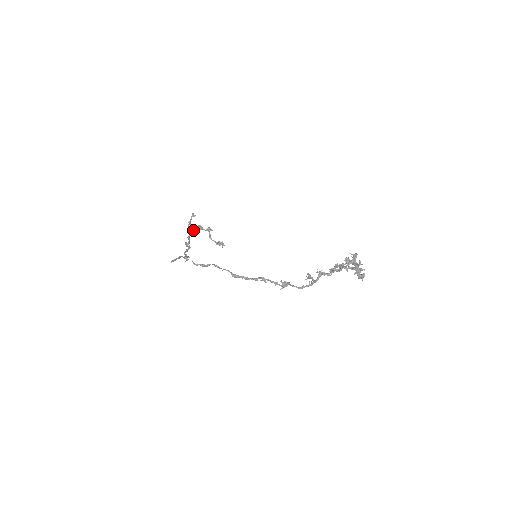
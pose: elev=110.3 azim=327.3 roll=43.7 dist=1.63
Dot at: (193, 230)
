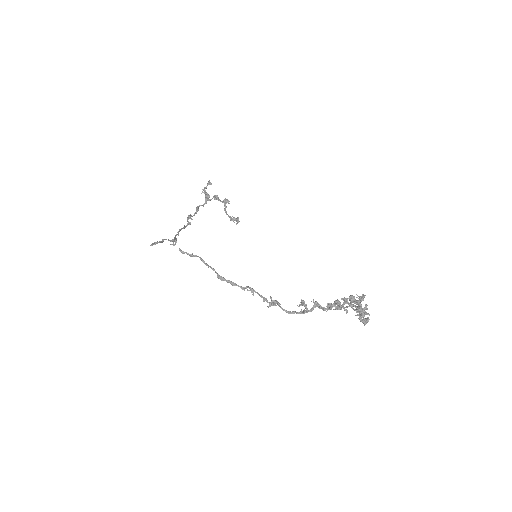
Dot at: (205, 200)
